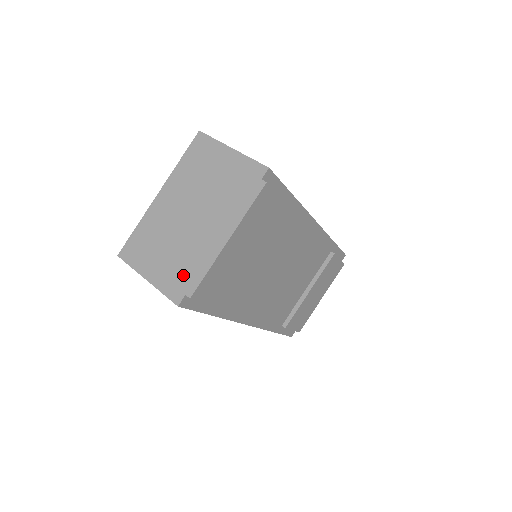
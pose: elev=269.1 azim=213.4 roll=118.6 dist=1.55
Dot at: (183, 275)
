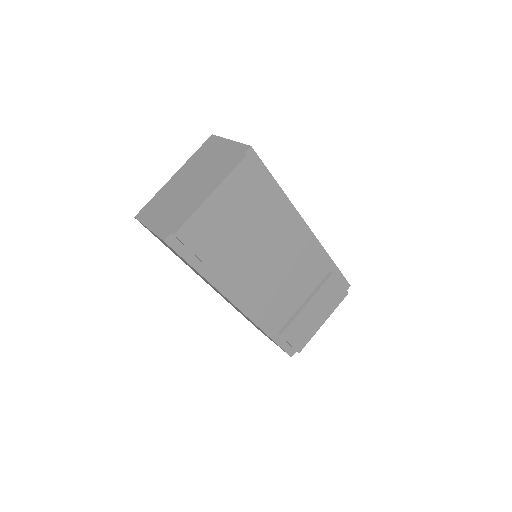
Dot at: (174, 221)
